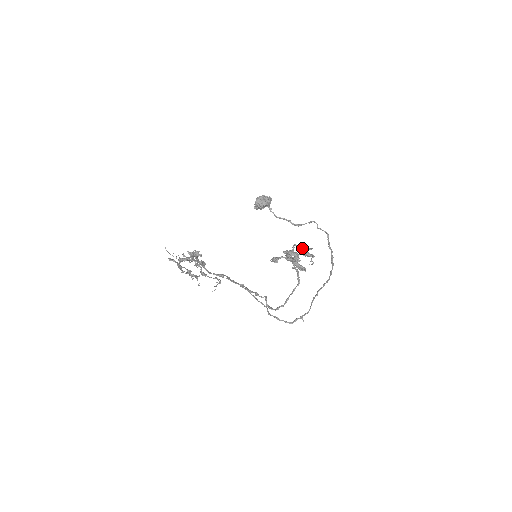
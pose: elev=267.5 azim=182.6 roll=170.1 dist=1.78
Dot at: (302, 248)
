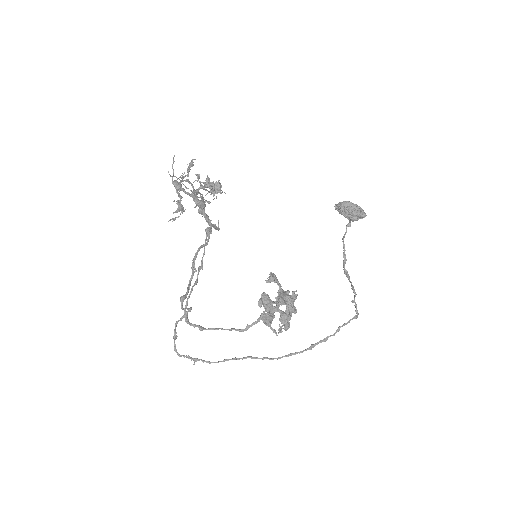
Dot at: (265, 320)
